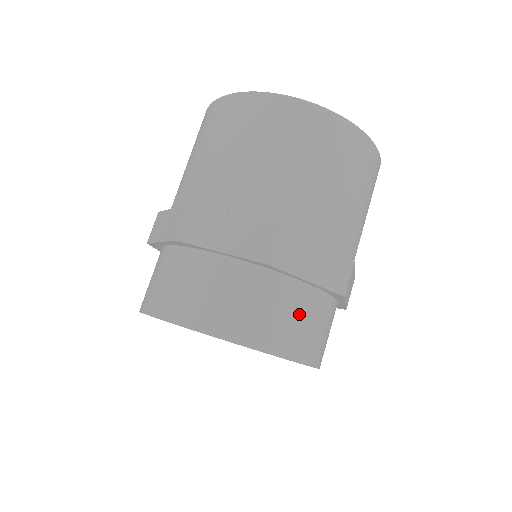
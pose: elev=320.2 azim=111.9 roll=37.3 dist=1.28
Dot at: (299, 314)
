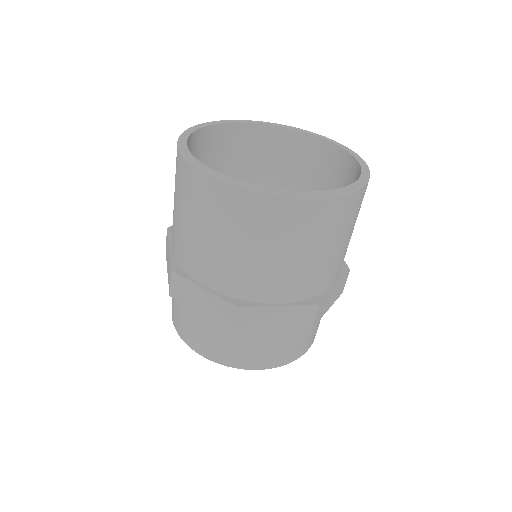
Dot at: (207, 331)
